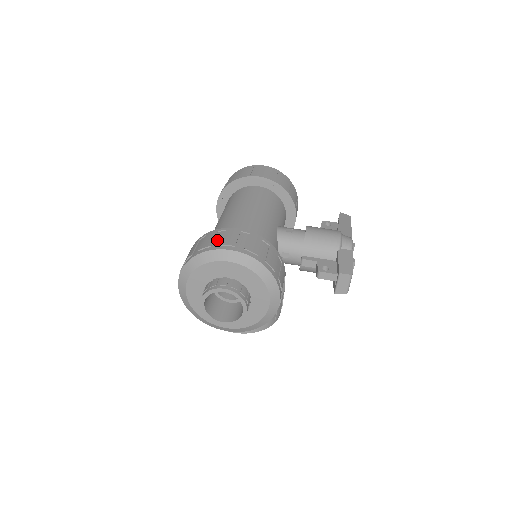
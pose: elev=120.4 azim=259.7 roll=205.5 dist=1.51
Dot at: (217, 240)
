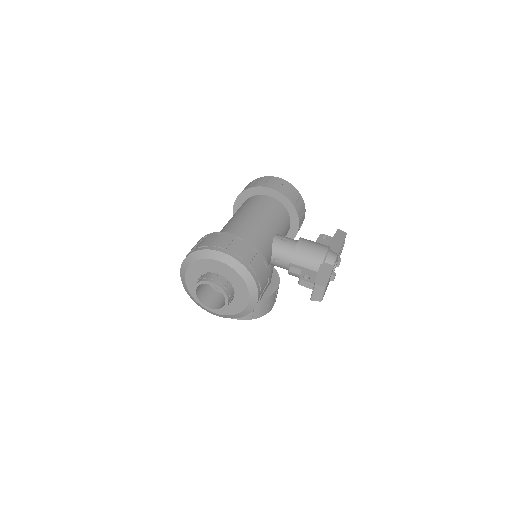
Dot at: (214, 241)
